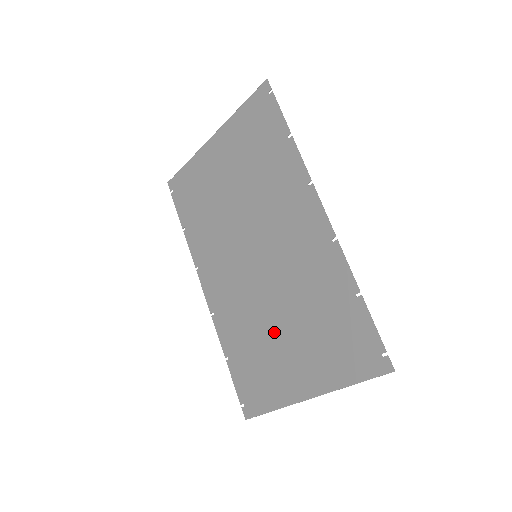
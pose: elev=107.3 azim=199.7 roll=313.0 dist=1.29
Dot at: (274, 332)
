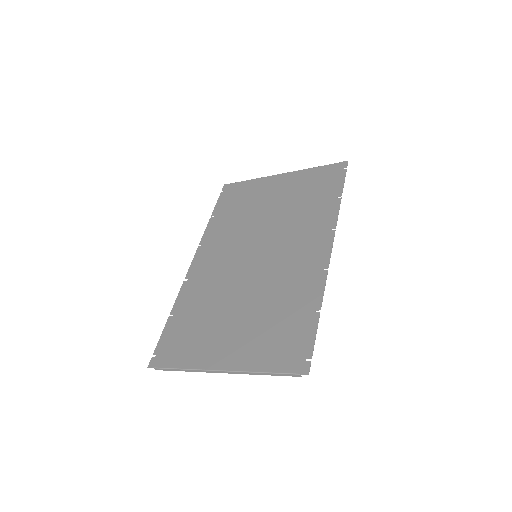
Dot at: (229, 311)
